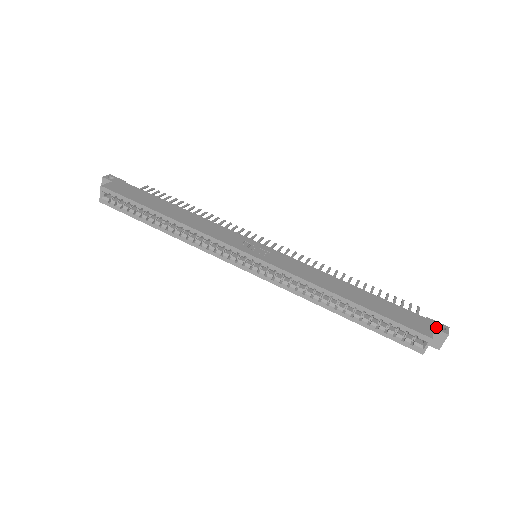
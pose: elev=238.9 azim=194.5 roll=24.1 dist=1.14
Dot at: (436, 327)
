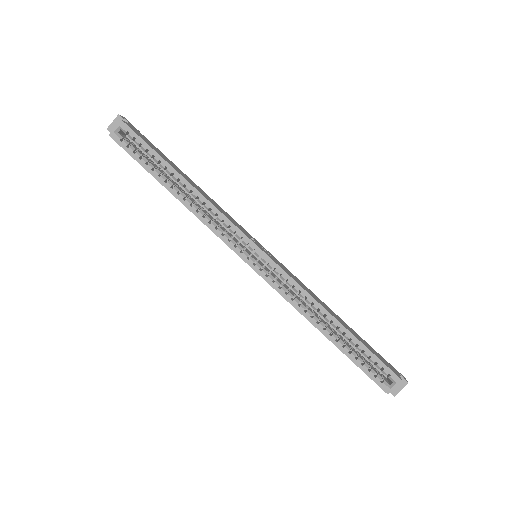
Dot at: (399, 373)
